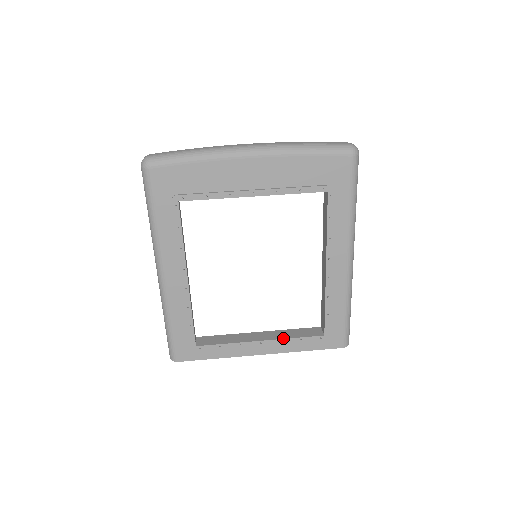
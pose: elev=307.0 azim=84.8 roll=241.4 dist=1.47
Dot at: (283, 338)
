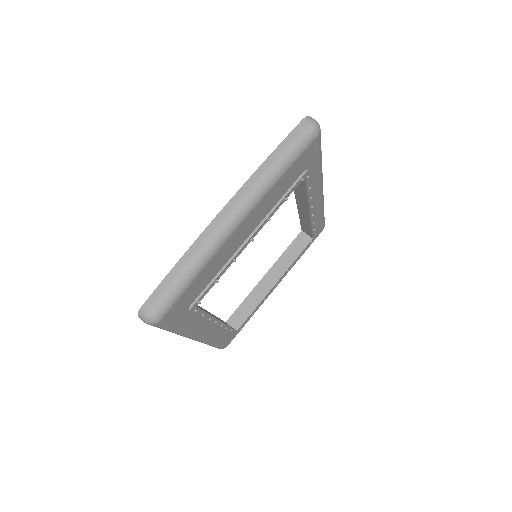
Dot at: (288, 267)
